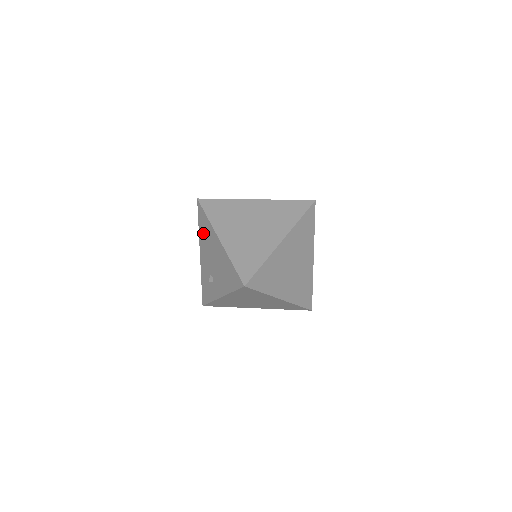
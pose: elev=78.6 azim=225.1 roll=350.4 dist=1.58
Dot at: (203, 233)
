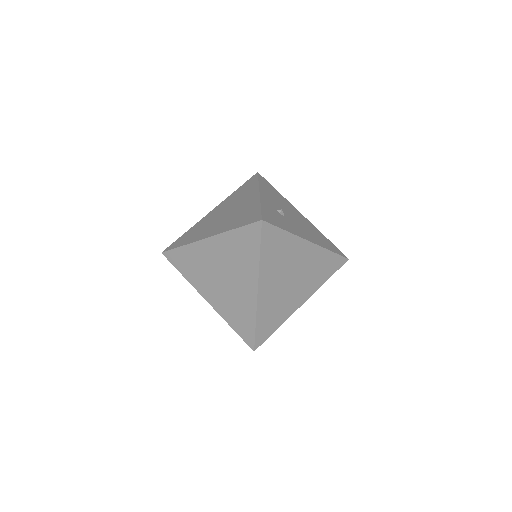
Dot at: occluded
